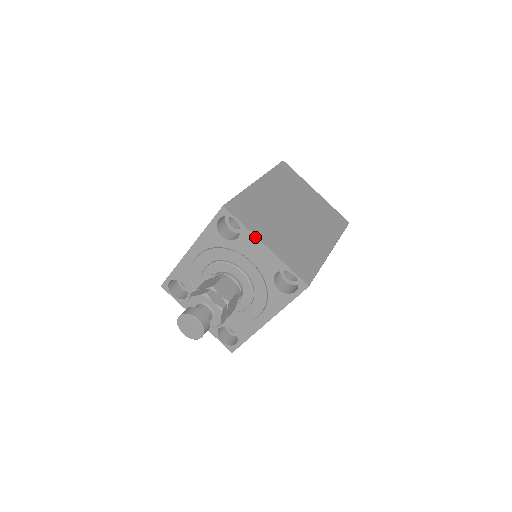
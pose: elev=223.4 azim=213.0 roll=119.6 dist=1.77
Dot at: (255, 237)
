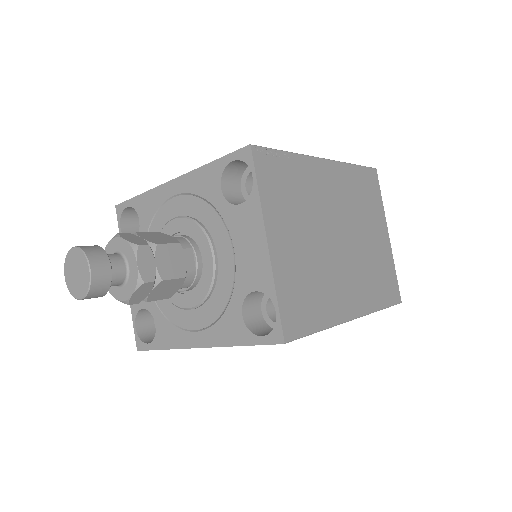
Dot at: (262, 219)
